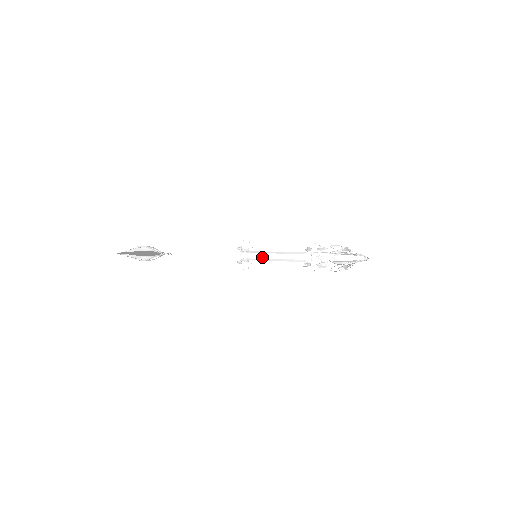
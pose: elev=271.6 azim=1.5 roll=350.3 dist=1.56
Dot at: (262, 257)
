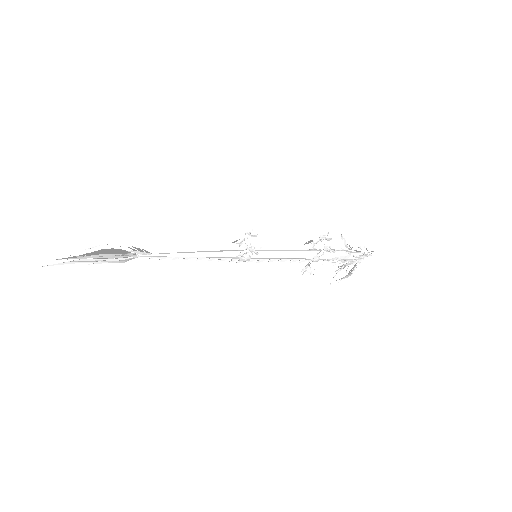
Dot at: (265, 252)
